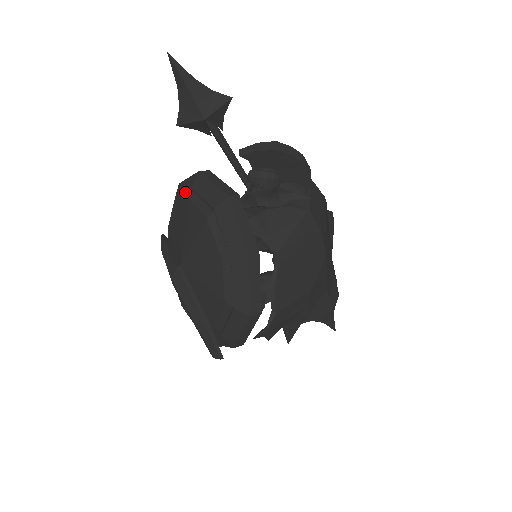
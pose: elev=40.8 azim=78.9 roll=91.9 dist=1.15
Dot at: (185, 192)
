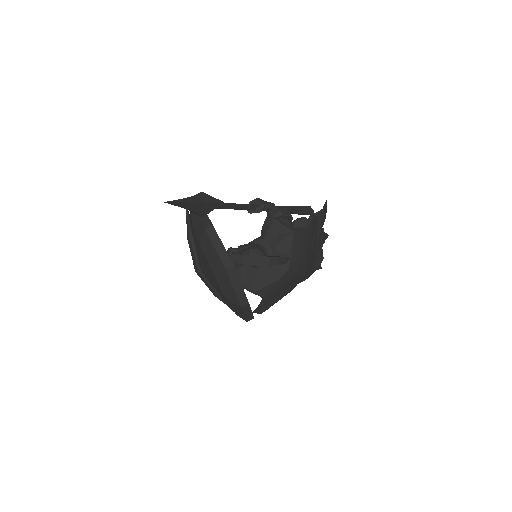
Dot at: (197, 230)
